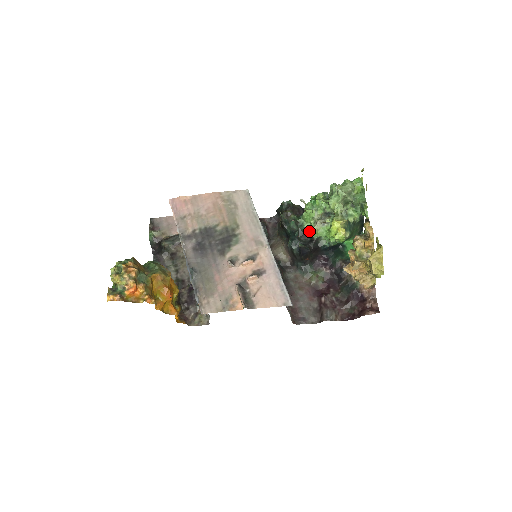
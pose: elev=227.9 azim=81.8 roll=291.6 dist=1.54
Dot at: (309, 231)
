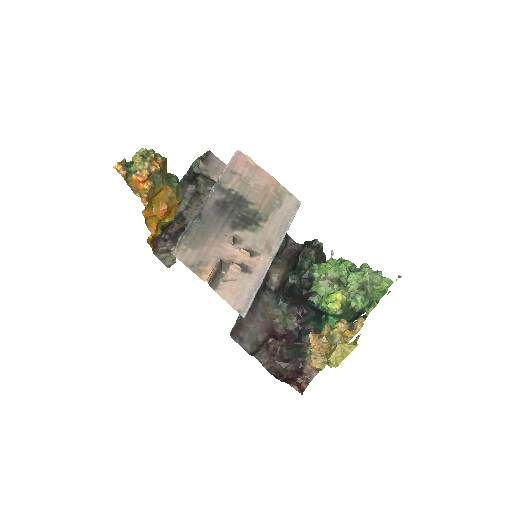
Dot at: (313, 280)
